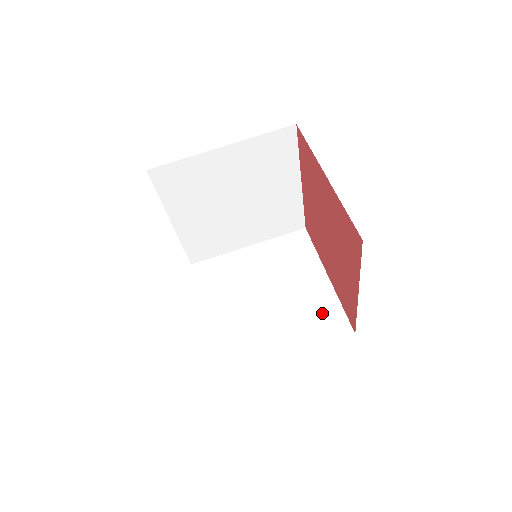
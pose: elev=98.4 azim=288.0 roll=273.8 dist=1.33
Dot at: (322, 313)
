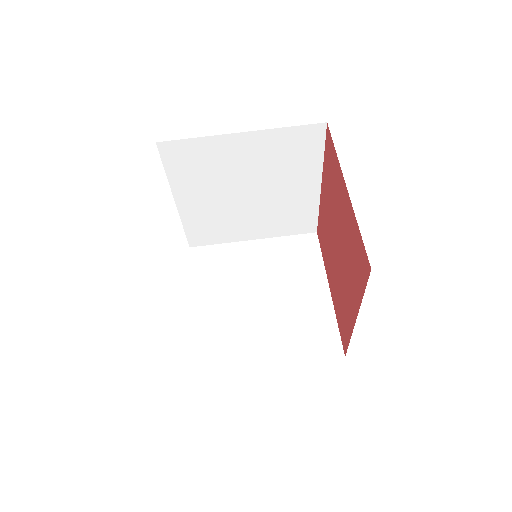
Dot at: (315, 327)
